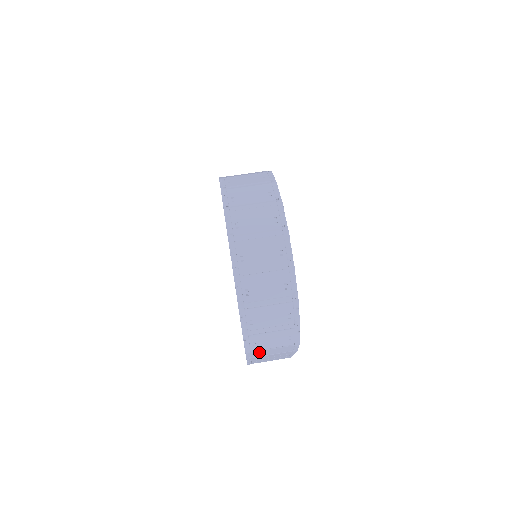
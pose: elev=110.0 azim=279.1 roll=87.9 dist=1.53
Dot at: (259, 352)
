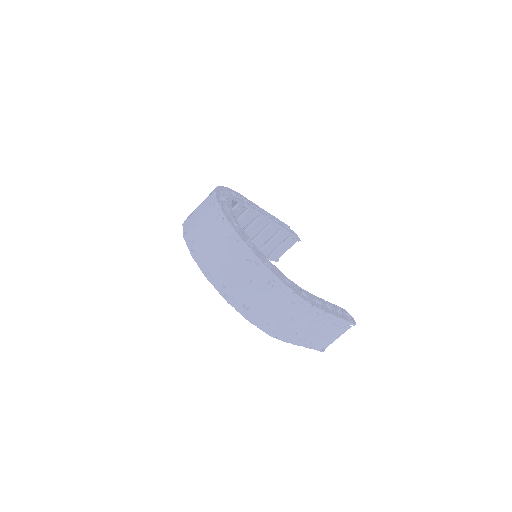
Dot at: (284, 330)
